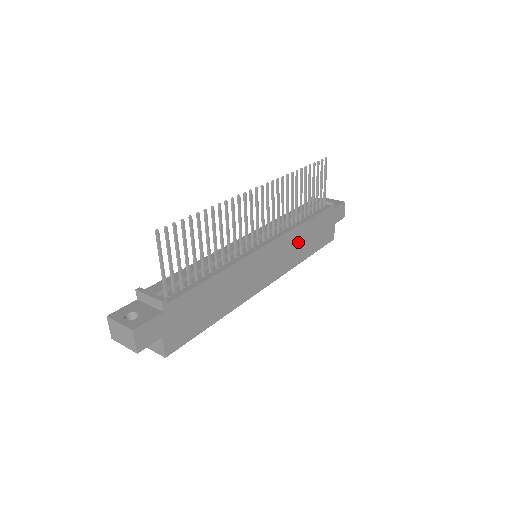
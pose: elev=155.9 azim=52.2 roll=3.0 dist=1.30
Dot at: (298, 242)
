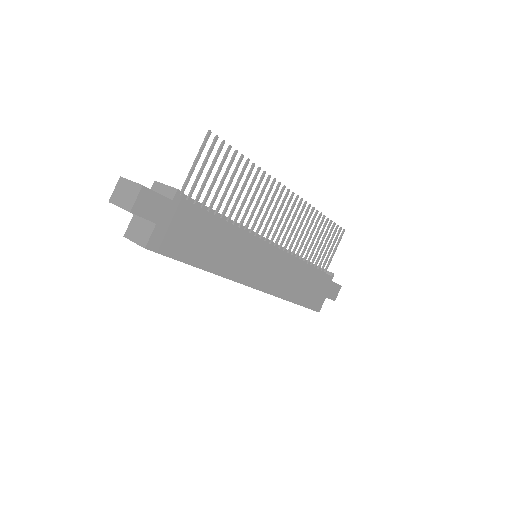
Dot at: (294, 276)
